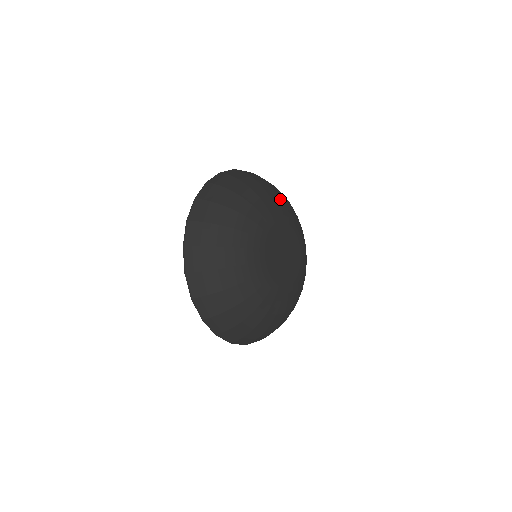
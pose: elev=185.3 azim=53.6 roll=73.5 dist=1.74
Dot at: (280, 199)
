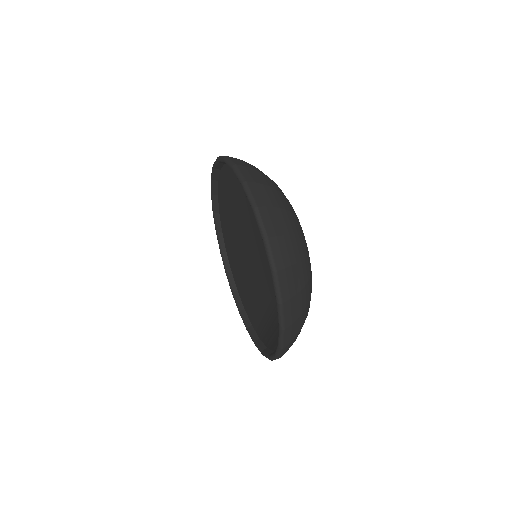
Dot at: occluded
